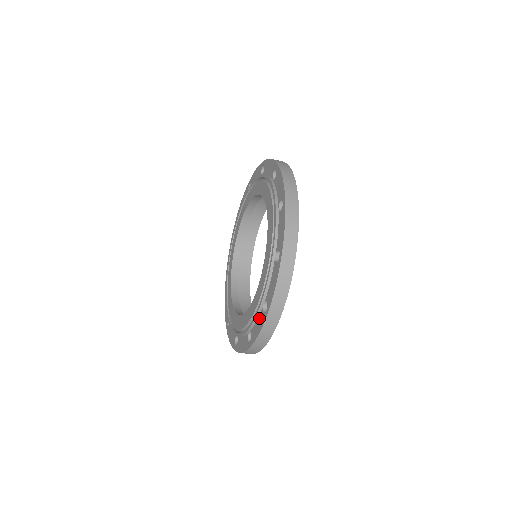
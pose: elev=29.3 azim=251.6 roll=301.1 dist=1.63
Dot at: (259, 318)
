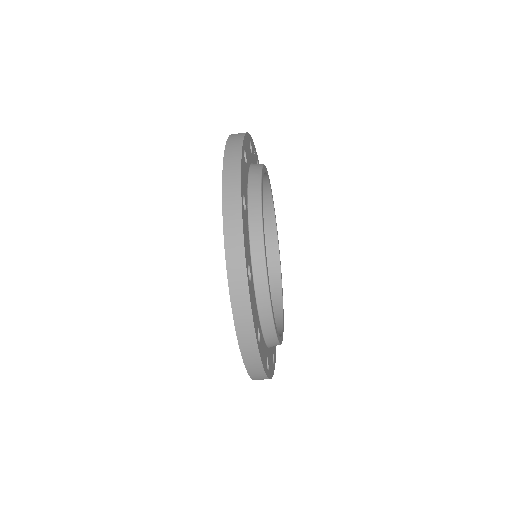
Dot at: occluded
